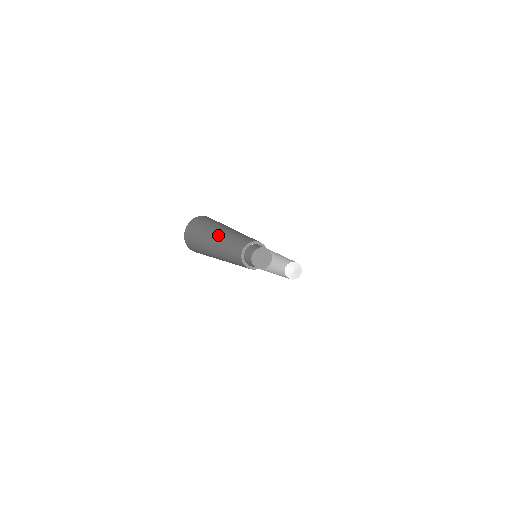
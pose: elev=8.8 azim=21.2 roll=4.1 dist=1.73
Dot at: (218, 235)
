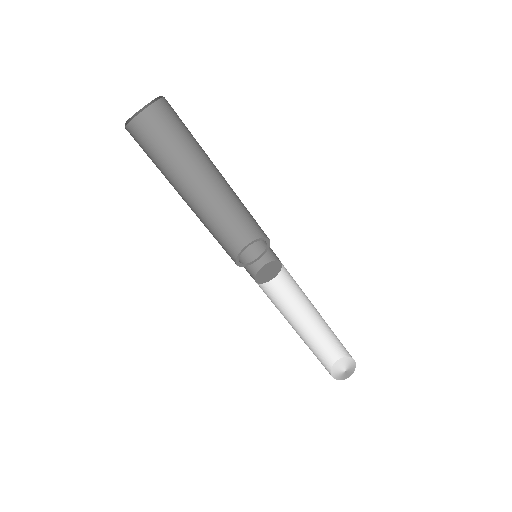
Dot at: (198, 177)
